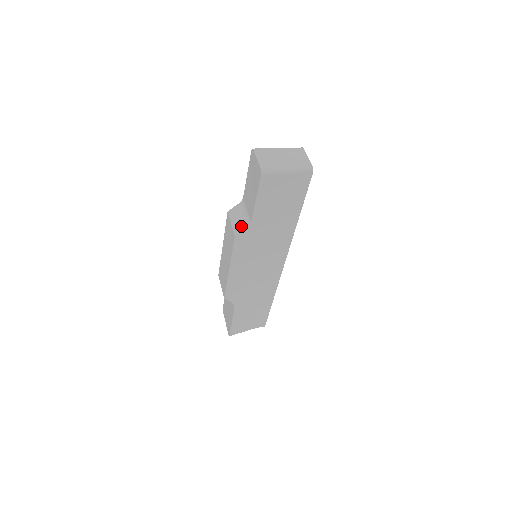
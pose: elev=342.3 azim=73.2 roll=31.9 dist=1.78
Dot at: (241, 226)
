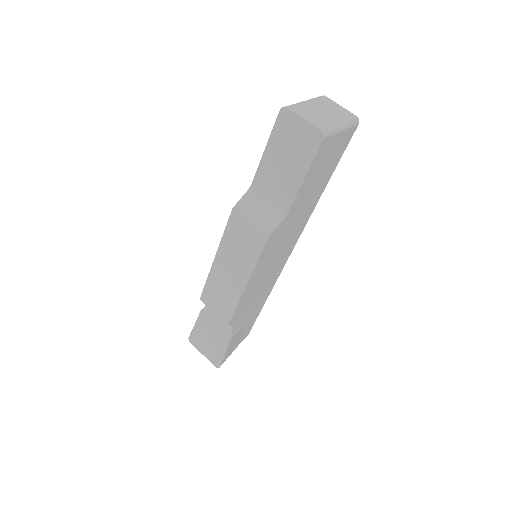
Dot at: (271, 221)
